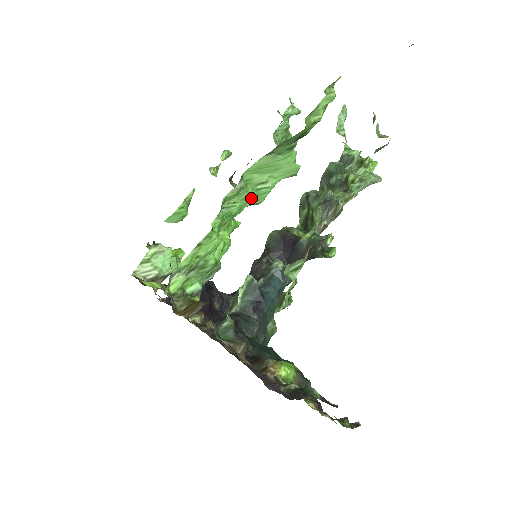
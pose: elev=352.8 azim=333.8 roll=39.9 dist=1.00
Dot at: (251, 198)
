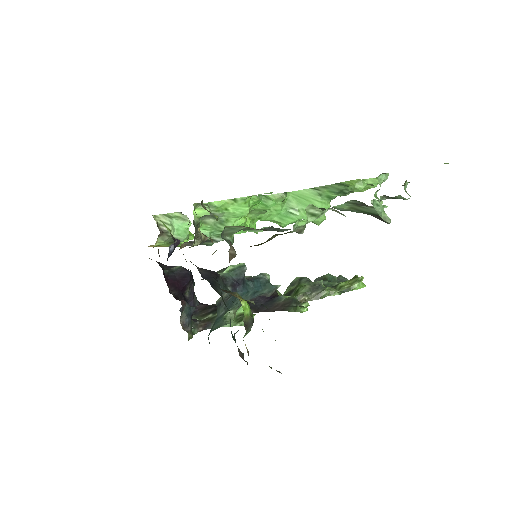
Dot at: (280, 215)
